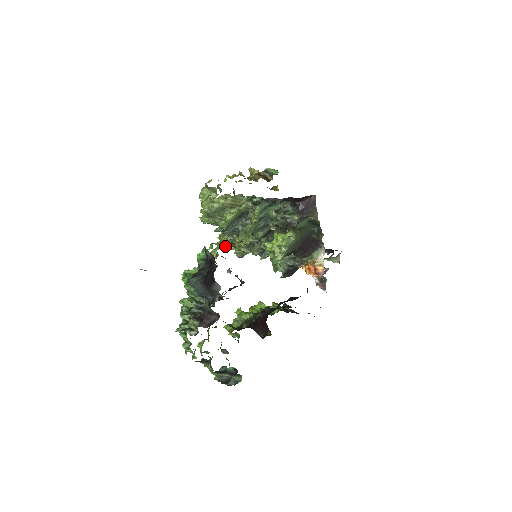
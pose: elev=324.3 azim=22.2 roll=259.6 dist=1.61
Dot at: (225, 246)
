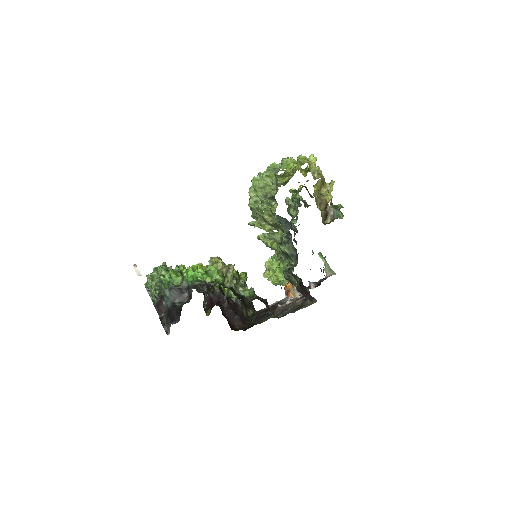
Dot at: occluded
